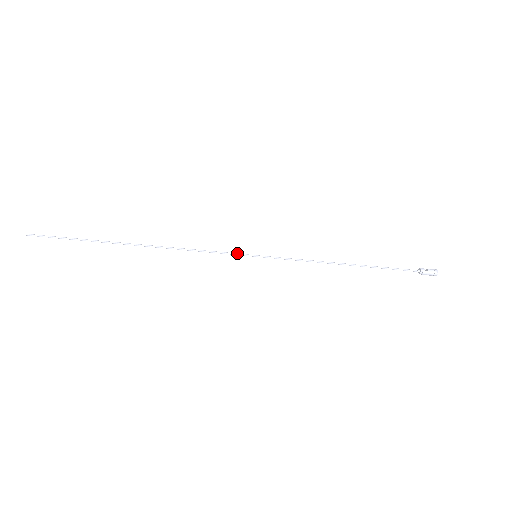
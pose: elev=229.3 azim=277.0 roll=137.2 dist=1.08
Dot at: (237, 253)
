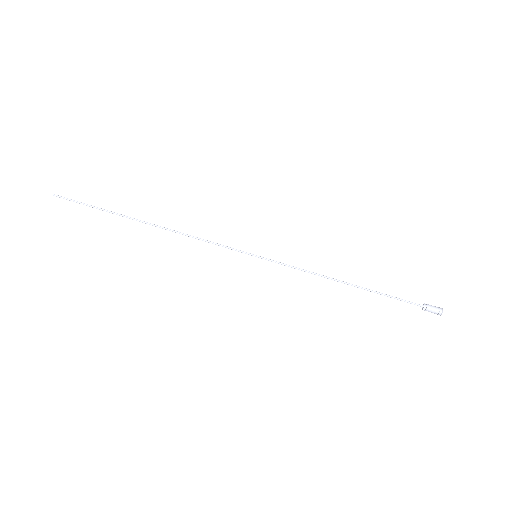
Dot at: (238, 251)
